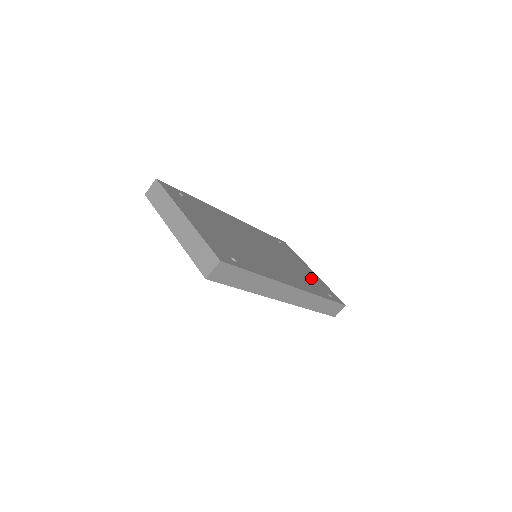
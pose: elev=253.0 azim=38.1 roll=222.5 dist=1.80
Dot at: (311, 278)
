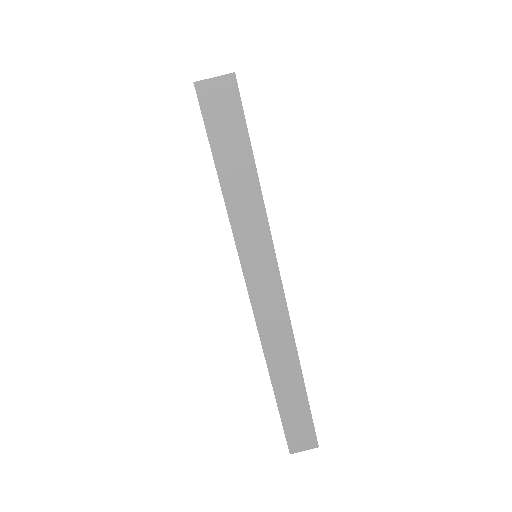
Dot at: occluded
